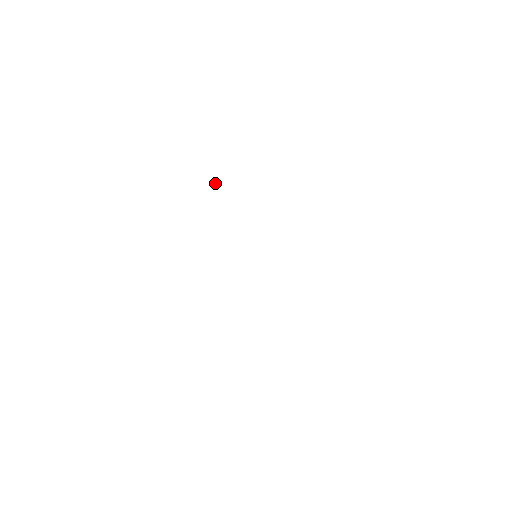
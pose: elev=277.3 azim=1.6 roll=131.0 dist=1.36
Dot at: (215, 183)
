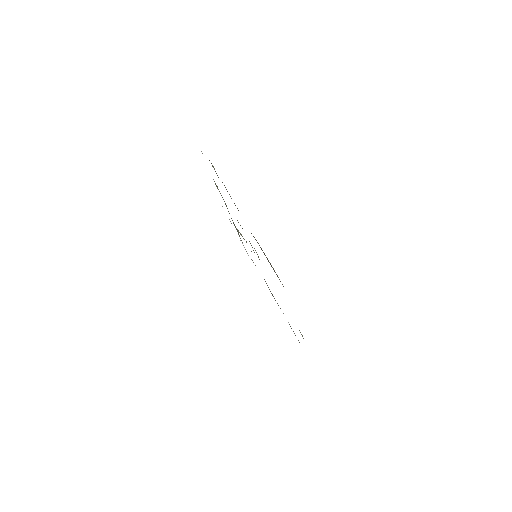
Dot at: occluded
